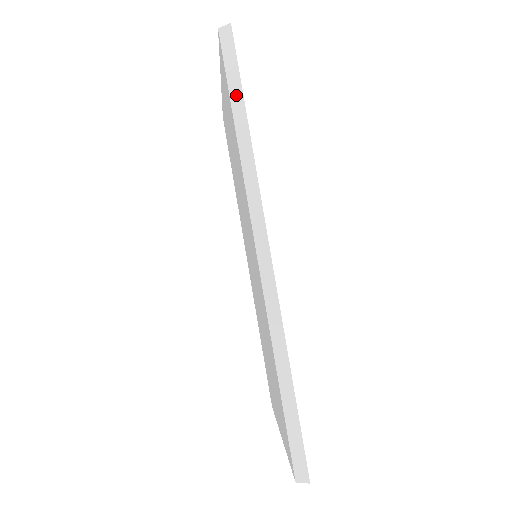
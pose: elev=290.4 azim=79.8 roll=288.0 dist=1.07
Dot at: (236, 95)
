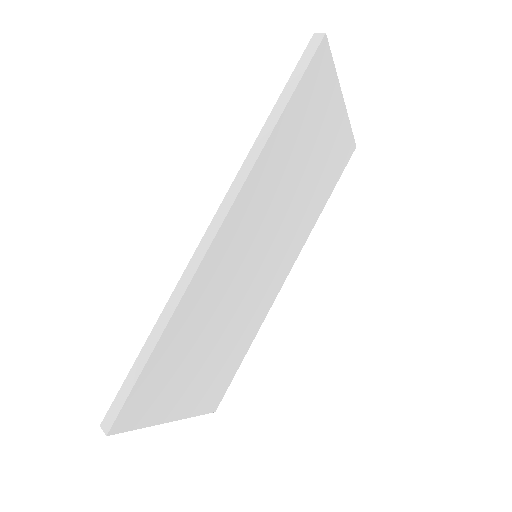
Dot at: (287, 93)
